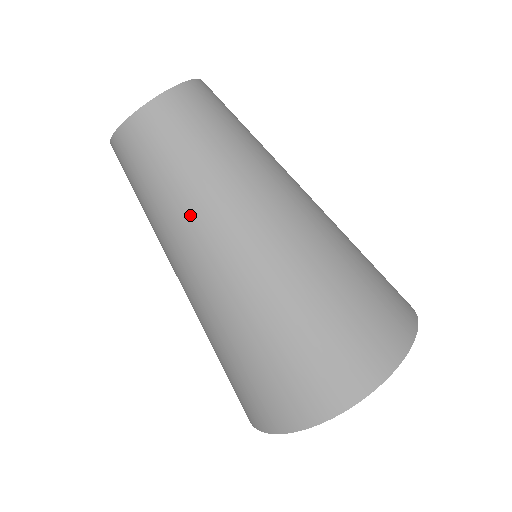
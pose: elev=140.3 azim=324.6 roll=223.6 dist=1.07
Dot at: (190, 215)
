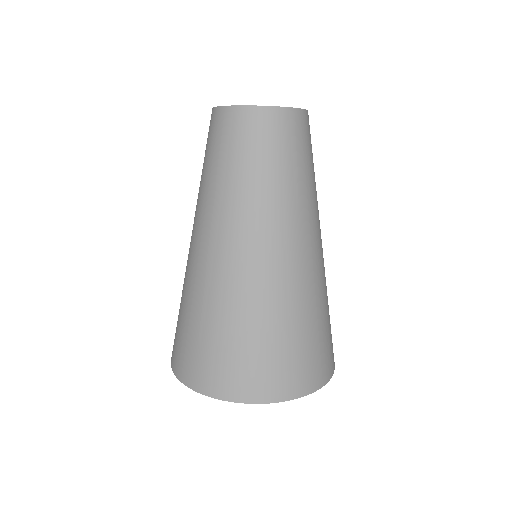
Dot at: (220, 202)
